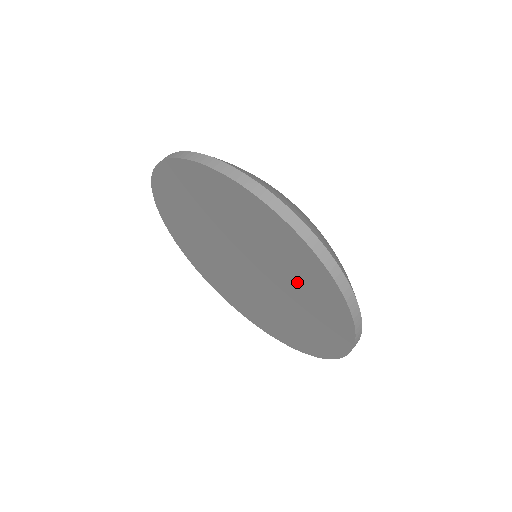
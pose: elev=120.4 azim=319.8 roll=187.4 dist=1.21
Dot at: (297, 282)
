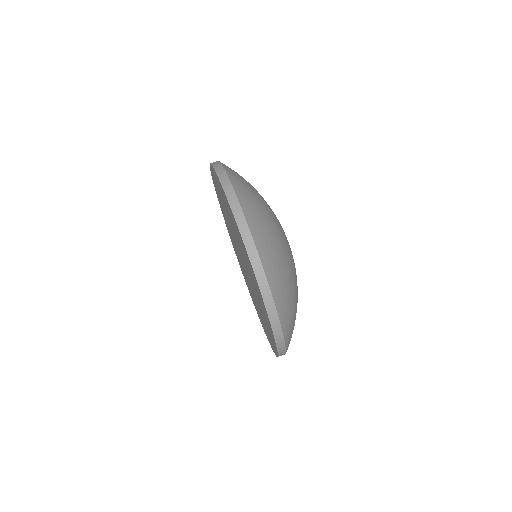
Dot at: (255, 287)
